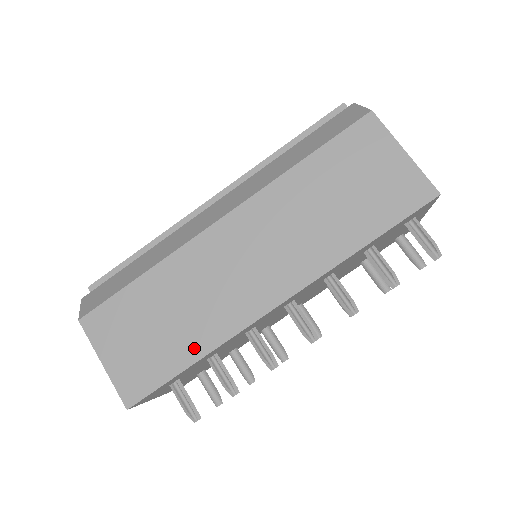
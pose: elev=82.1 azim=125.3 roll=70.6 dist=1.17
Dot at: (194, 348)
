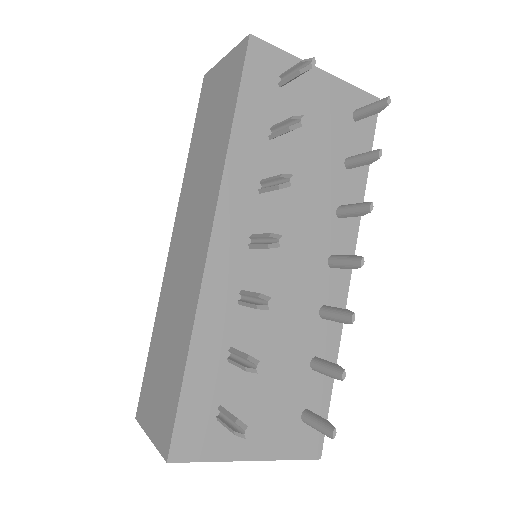
Dot at: (183, 347)
